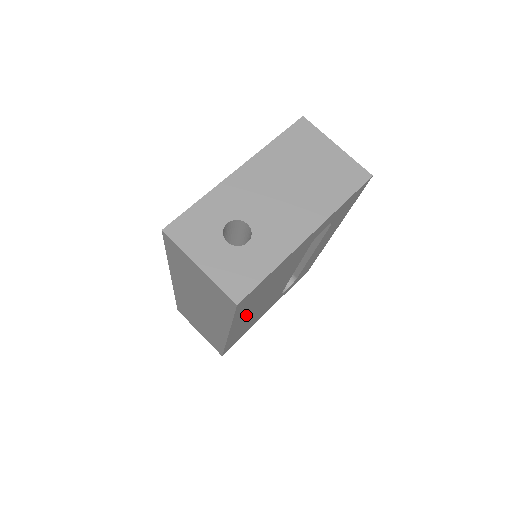
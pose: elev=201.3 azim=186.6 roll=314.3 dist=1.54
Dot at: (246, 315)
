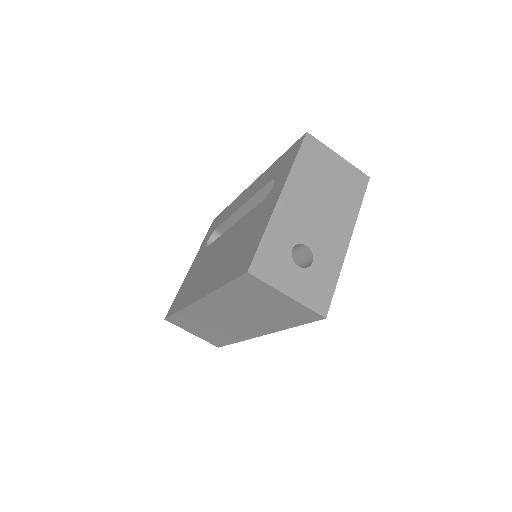
Dot at: occluded
